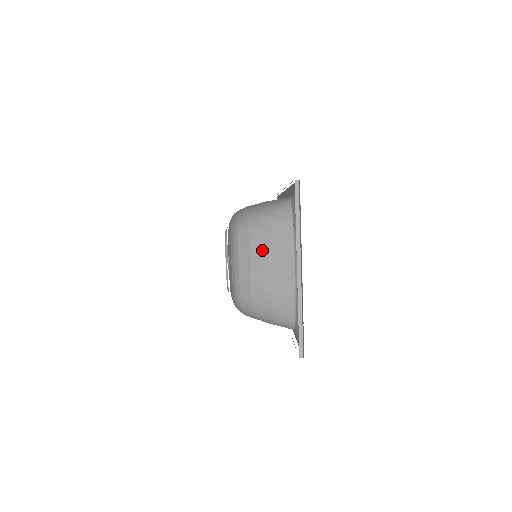
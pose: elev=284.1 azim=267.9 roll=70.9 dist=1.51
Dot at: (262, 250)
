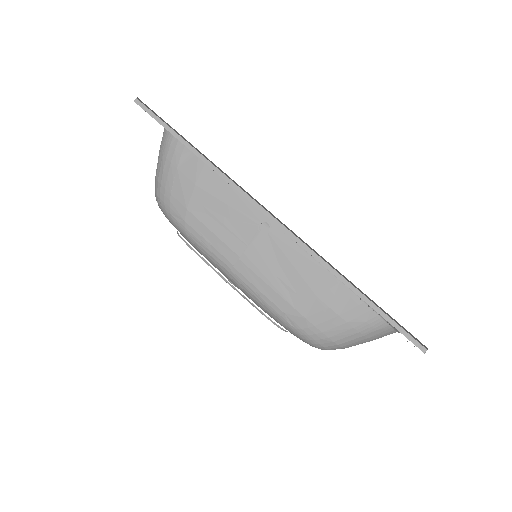
Dot at: occluded
